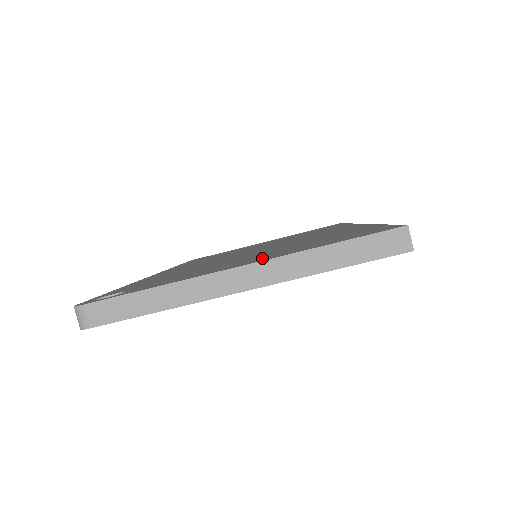
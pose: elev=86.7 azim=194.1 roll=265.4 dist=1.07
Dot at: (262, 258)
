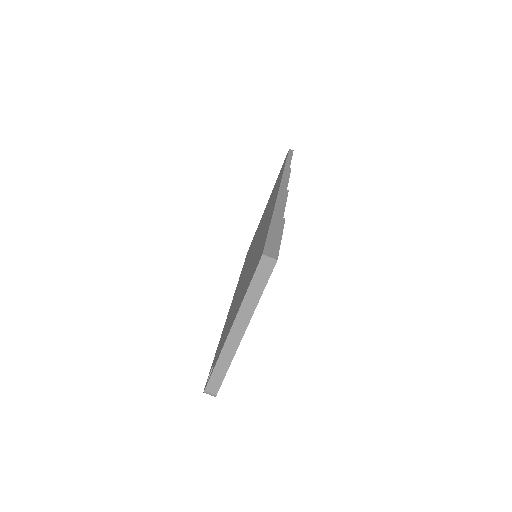
Dot at: occluded
